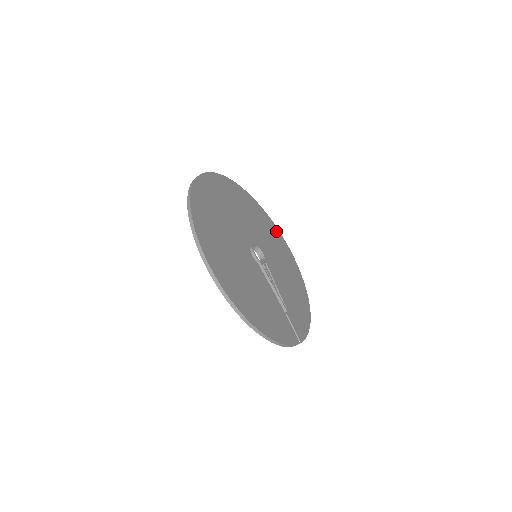
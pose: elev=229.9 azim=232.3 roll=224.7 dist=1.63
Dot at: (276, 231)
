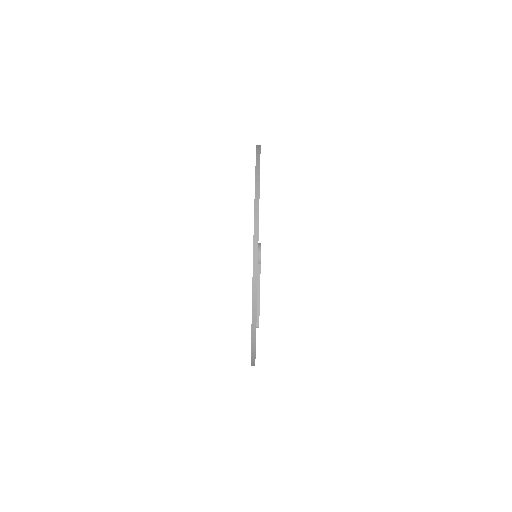
Dot at: occluded
